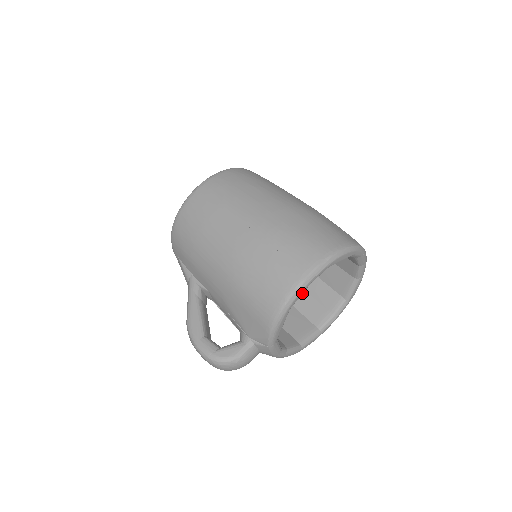
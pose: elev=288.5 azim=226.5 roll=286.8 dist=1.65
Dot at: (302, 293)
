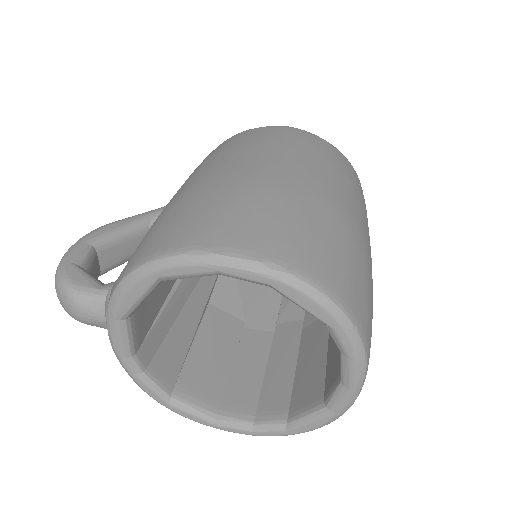
Dot at: (194, 272)
